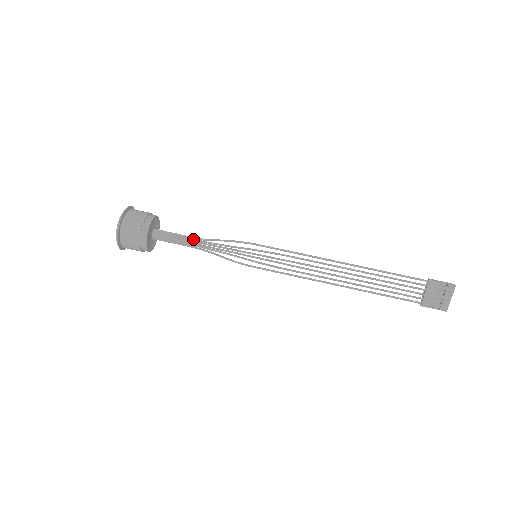
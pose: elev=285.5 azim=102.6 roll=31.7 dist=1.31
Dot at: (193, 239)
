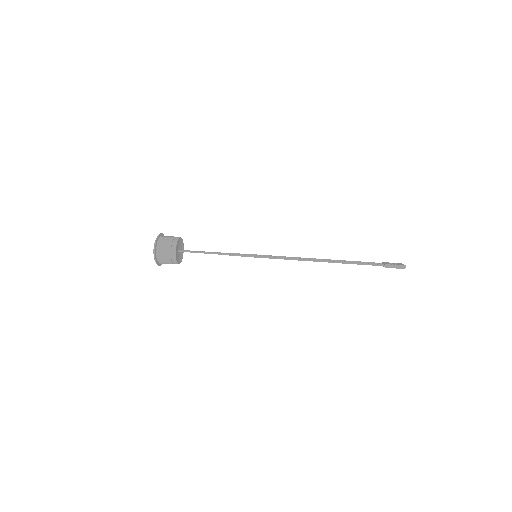
Dot at: occluded
